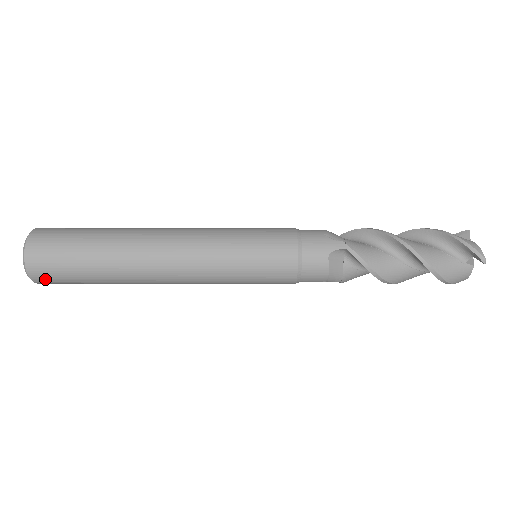
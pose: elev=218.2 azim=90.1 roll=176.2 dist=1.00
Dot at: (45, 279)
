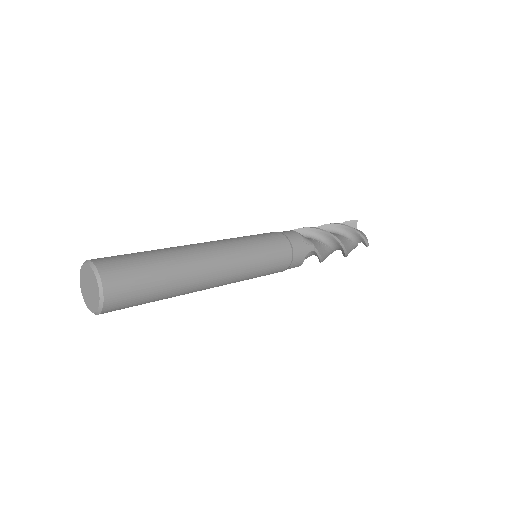
Dot at: (111, 311)
